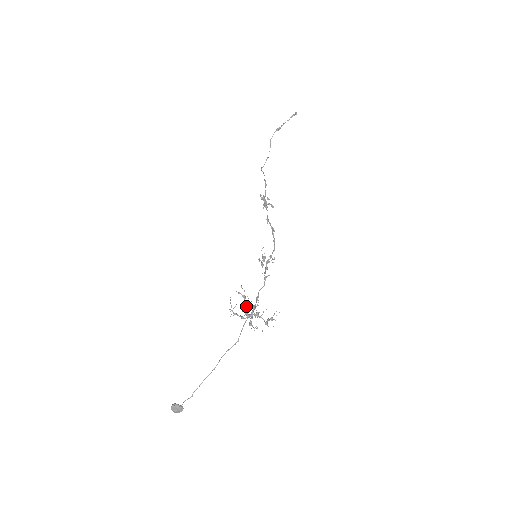
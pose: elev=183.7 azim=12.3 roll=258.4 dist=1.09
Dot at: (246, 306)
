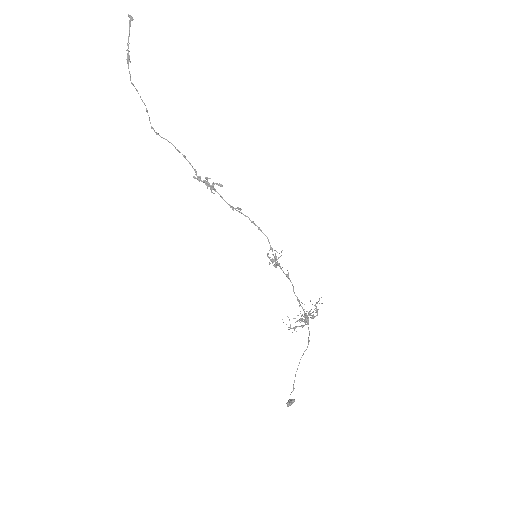
Dot at: (304, 321)
